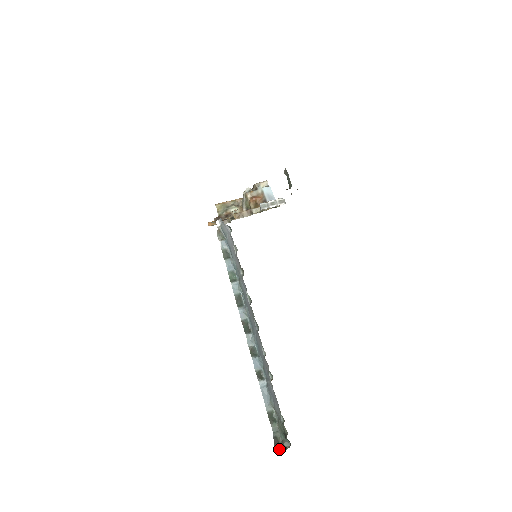
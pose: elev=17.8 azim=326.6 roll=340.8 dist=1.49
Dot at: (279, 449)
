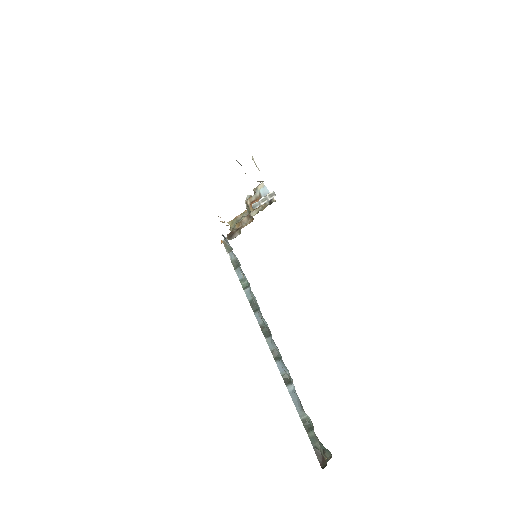
Dot at: (324, 462)
